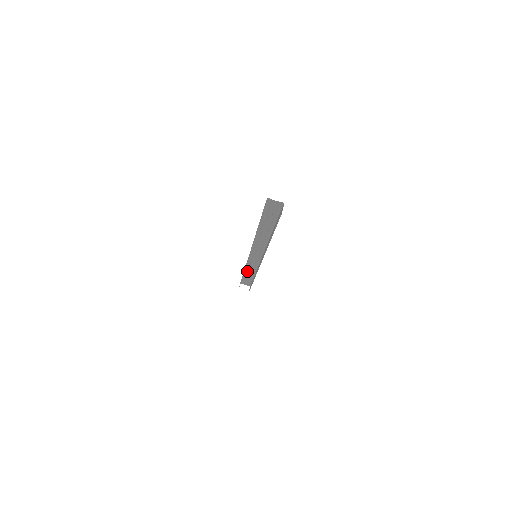
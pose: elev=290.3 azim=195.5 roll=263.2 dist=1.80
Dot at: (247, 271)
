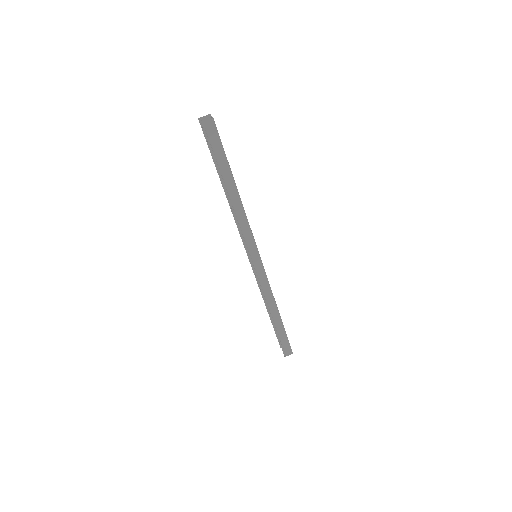
Dot at: occluded
